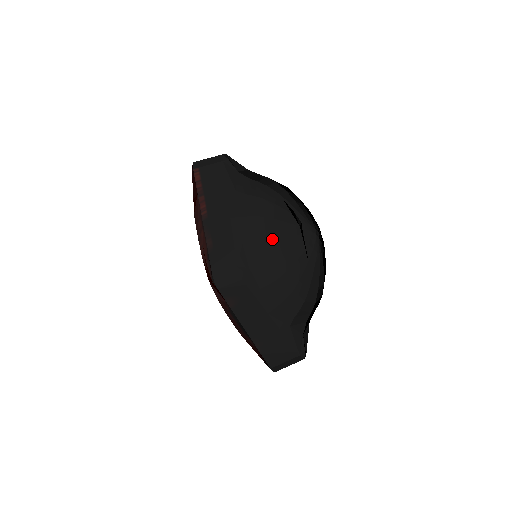
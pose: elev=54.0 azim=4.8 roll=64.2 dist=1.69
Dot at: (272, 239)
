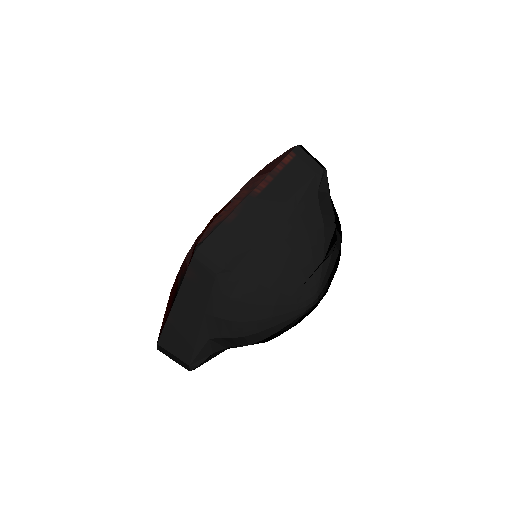
Dot at: (275, 271)
